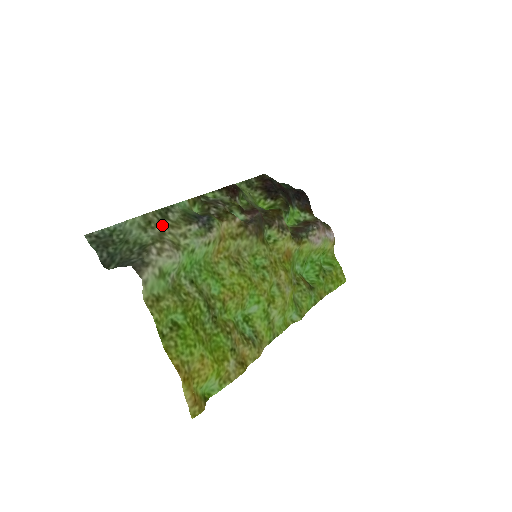
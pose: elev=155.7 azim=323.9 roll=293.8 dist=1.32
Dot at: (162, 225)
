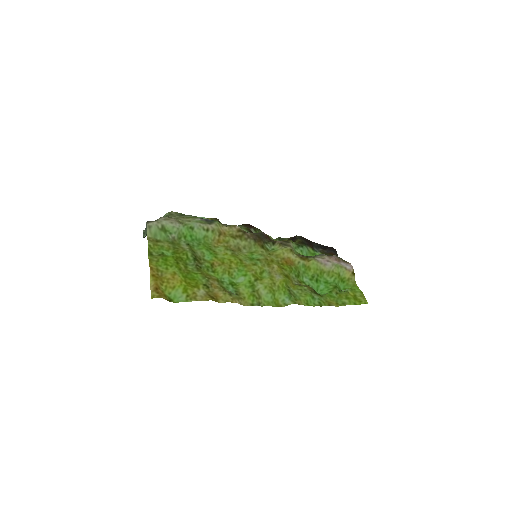
Dot at: (178, 217)
